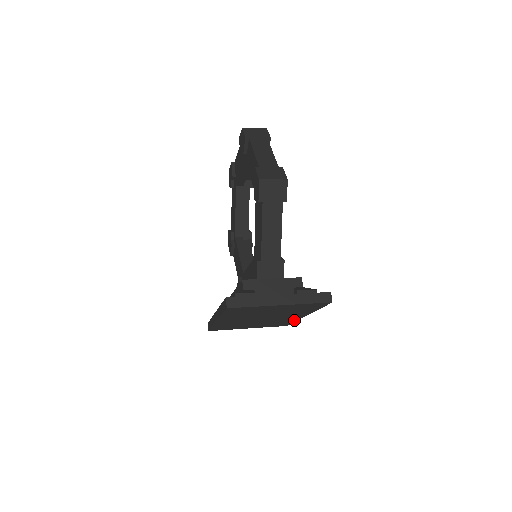
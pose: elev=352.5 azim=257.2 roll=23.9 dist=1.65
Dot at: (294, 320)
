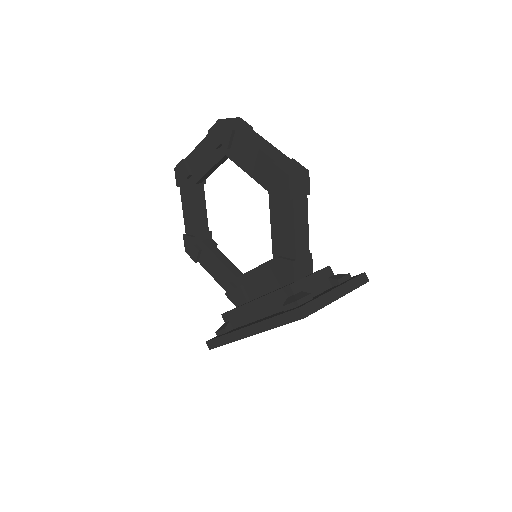
Dot at: occluded
